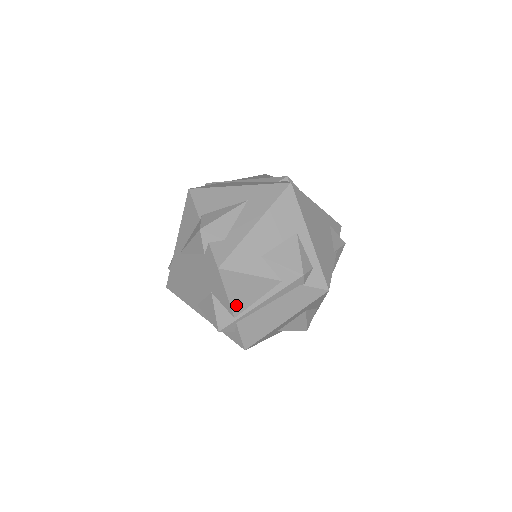
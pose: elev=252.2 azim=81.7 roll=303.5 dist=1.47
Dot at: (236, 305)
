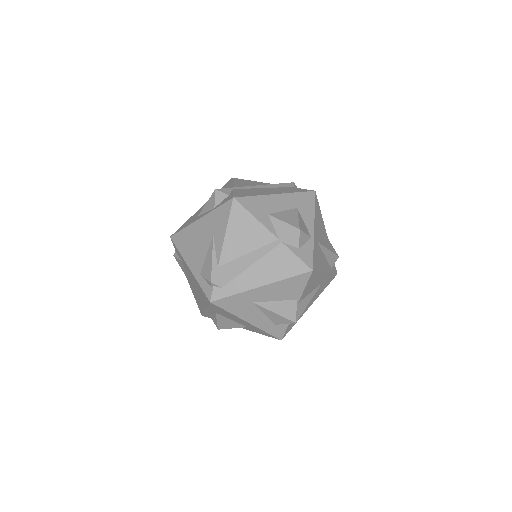
Dot at: (237, 186)
